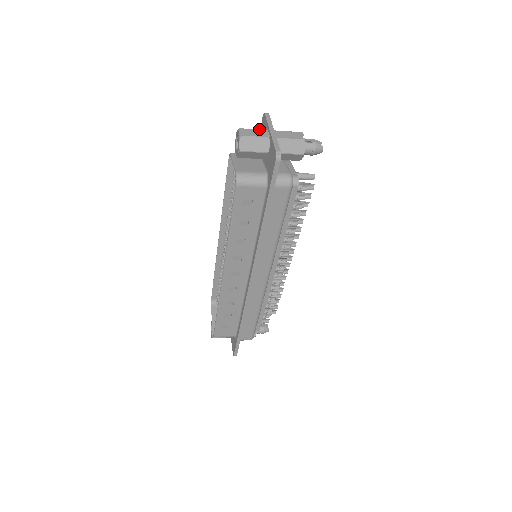
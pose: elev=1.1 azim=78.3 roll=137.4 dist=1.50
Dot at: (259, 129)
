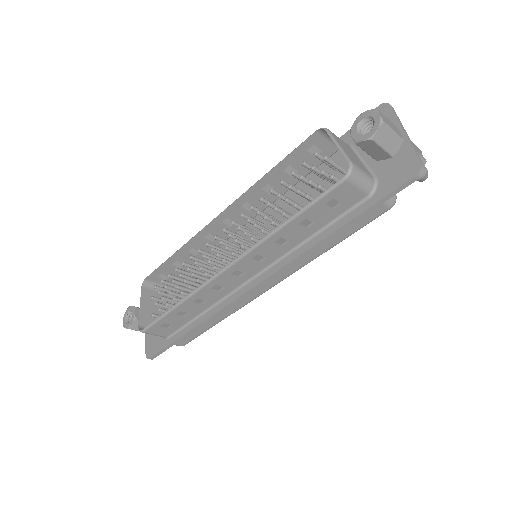
Dot at: occluded
